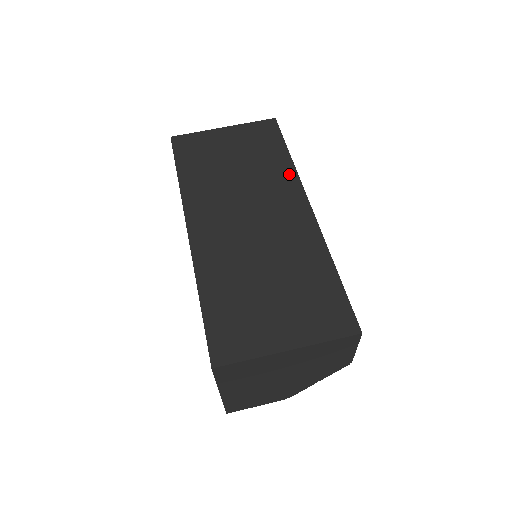
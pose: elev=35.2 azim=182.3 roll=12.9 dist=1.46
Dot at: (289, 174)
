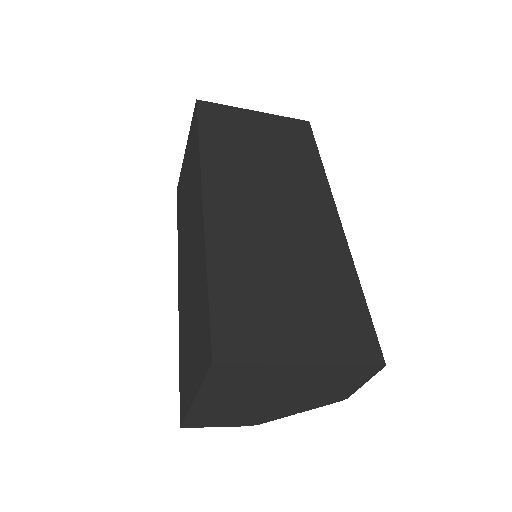
Dot at: (319, 179)
